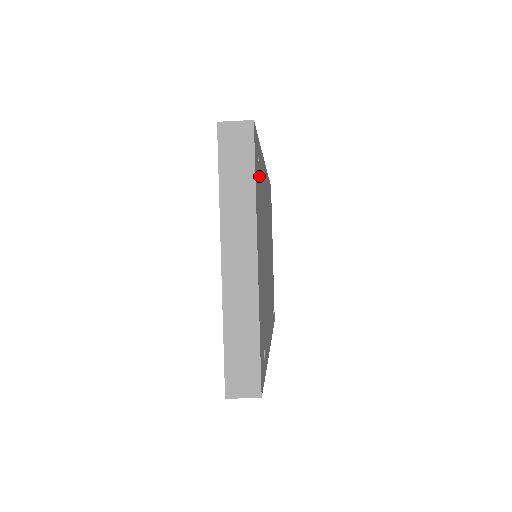
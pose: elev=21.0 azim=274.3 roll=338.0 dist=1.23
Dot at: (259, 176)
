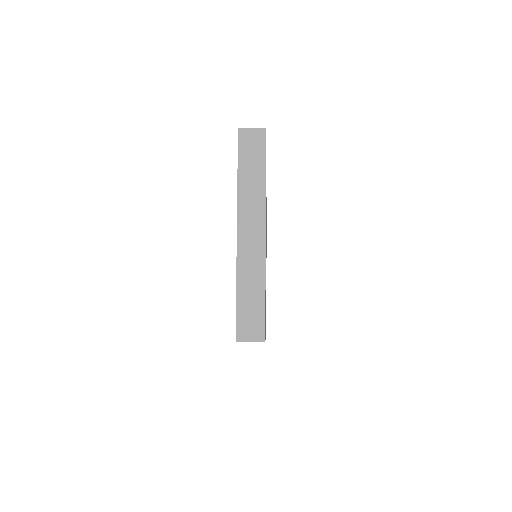
Dot at: occluded
